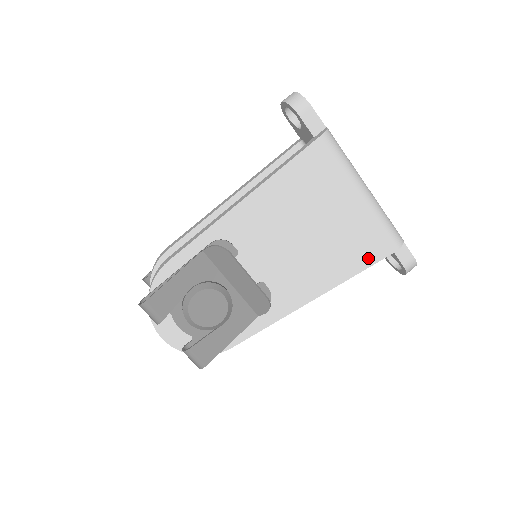
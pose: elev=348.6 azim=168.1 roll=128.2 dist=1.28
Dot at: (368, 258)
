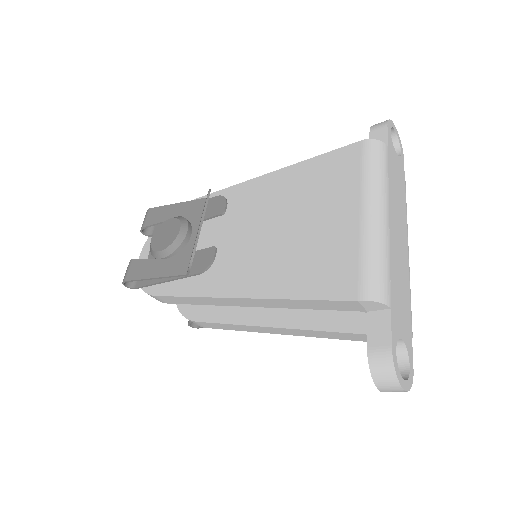
Dot at: (317, 287)
